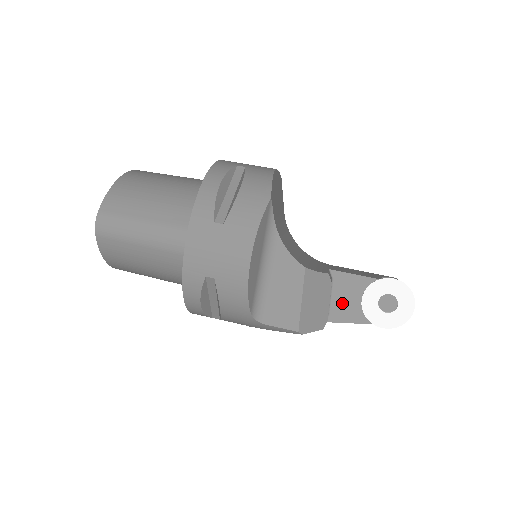
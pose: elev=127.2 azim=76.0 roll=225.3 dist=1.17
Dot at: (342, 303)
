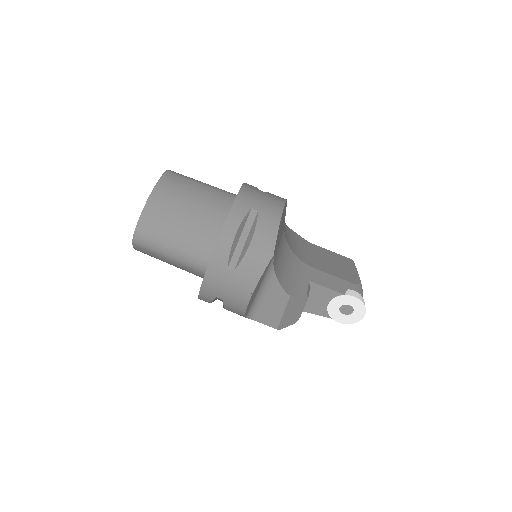
Dot at: (314, 302)
